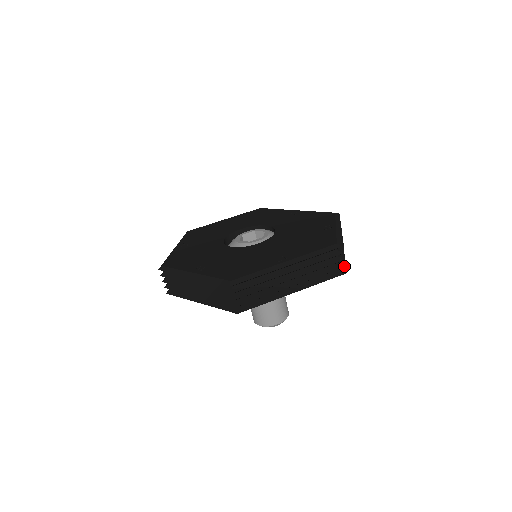
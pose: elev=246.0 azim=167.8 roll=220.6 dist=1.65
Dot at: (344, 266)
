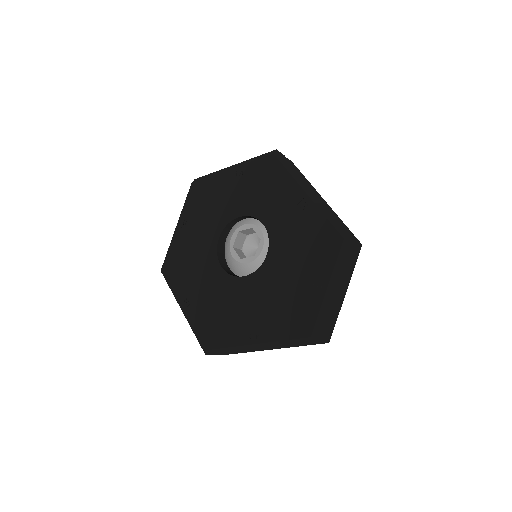
Dot at: (325, 342)
